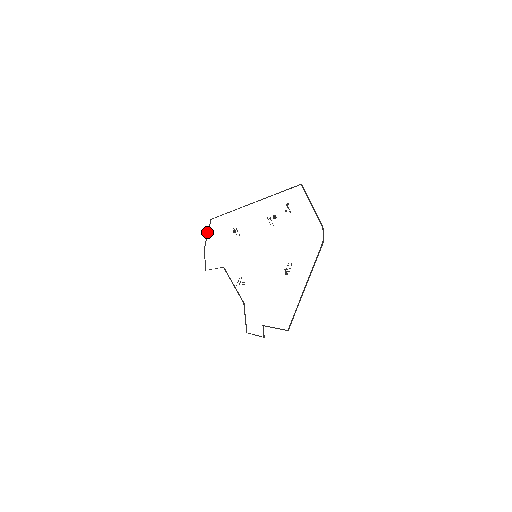
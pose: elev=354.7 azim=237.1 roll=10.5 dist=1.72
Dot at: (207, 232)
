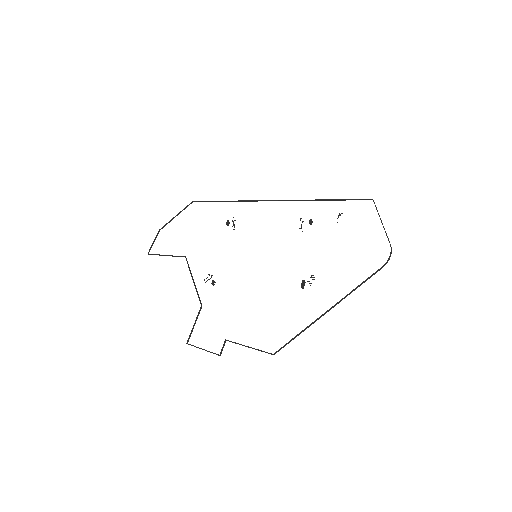
Dot at: (178, 213)
